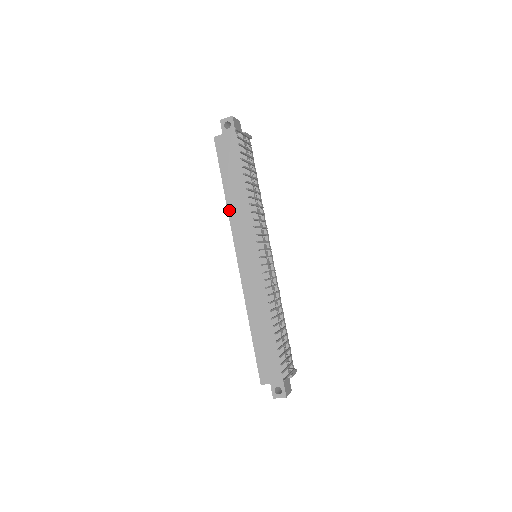
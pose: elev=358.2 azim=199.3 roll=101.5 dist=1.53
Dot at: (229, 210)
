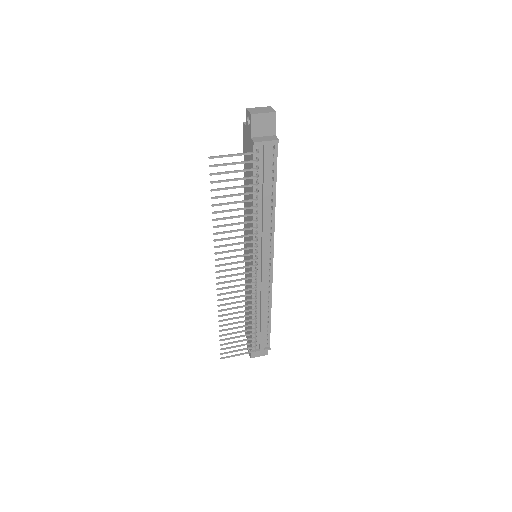
Dot at: (244, 203)
